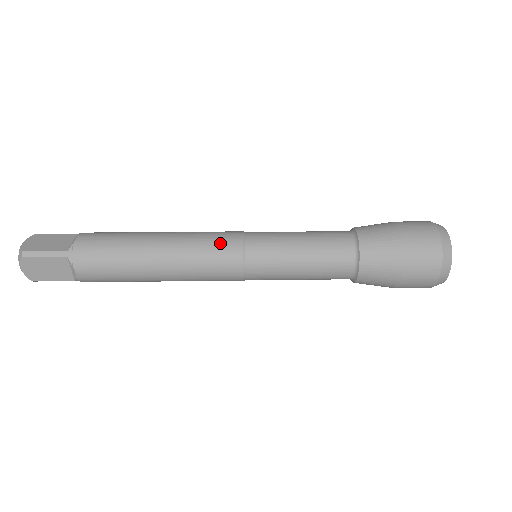
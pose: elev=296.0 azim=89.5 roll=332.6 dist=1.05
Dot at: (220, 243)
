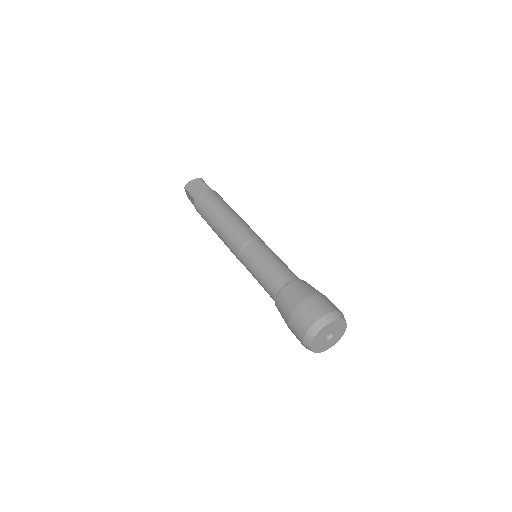
Dot at: occluded
